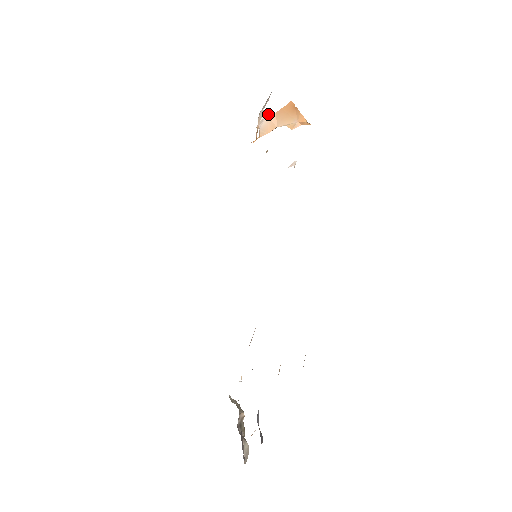
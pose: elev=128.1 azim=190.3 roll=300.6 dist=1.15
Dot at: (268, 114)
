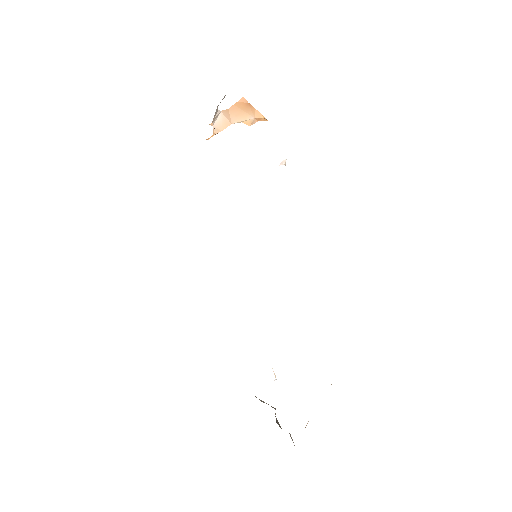
Dot at: (221, 111)
